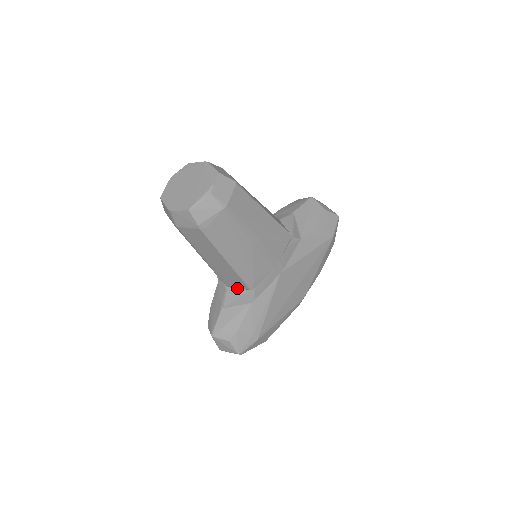
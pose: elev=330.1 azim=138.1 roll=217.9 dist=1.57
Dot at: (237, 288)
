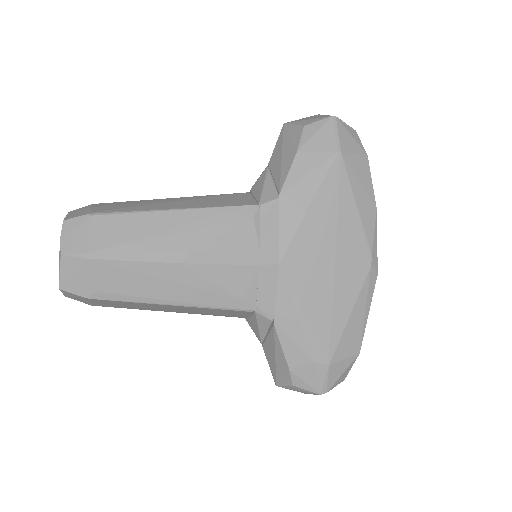
Dot at: (248, 315)
